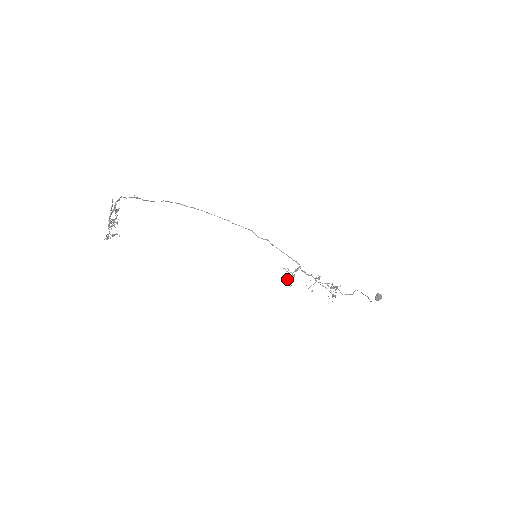
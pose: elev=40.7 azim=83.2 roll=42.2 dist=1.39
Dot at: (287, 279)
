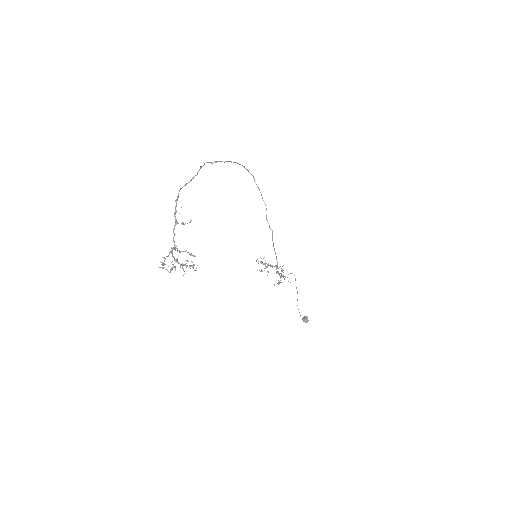
Dot at: (260, 262)
